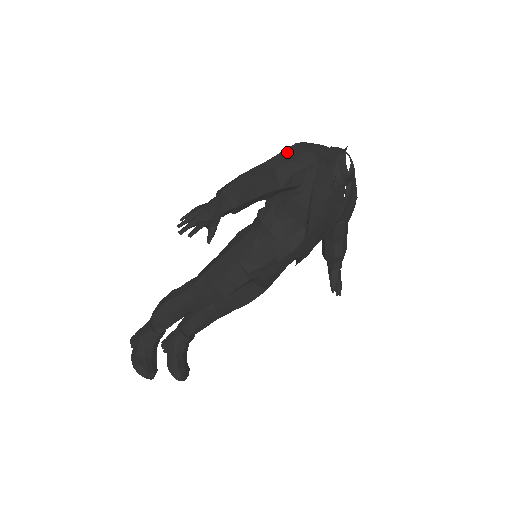
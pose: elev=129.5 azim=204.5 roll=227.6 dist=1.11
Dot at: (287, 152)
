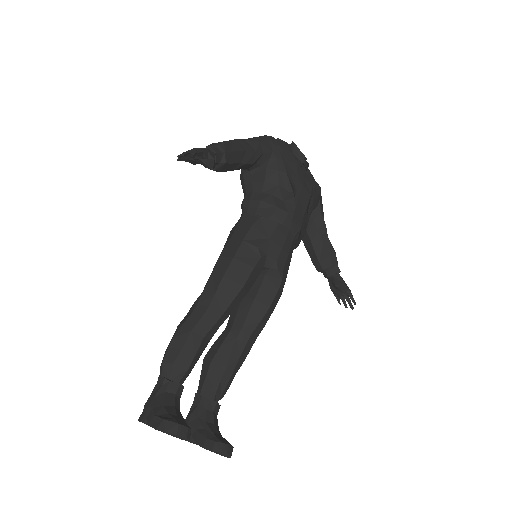
Dot at: occluded
